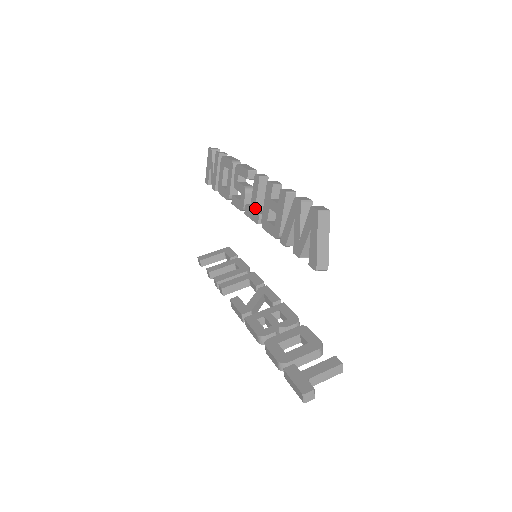
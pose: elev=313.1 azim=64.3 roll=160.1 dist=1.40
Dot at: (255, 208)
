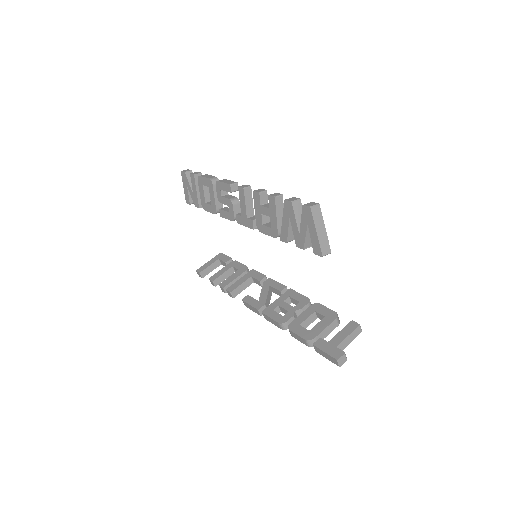
Dot at: (247, 216)
